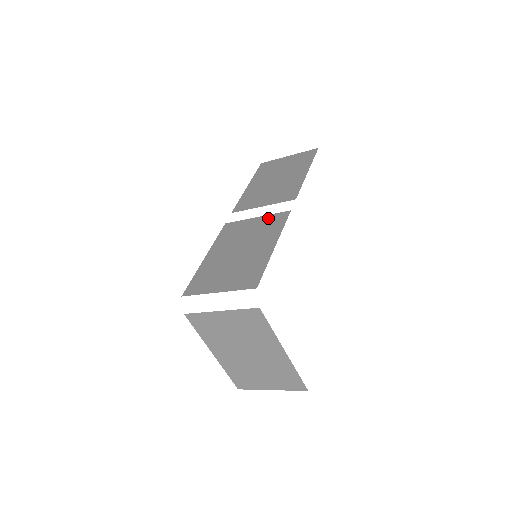
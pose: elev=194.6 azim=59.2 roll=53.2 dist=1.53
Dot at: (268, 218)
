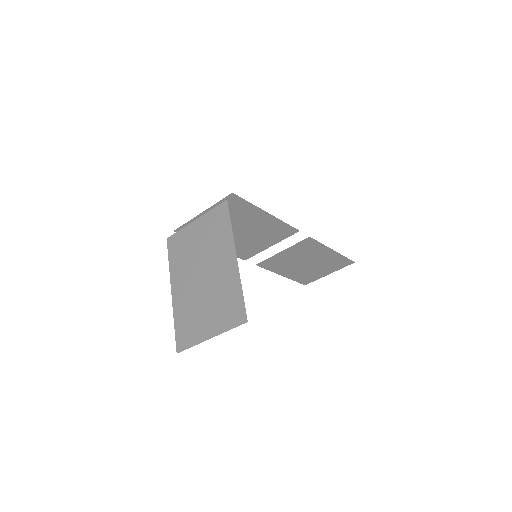
Dot at: (279, 237)
